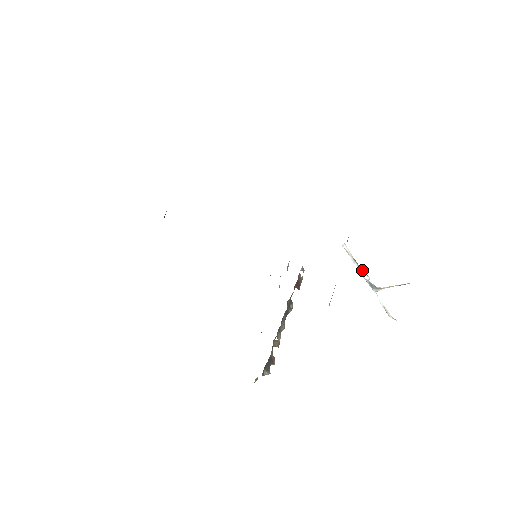
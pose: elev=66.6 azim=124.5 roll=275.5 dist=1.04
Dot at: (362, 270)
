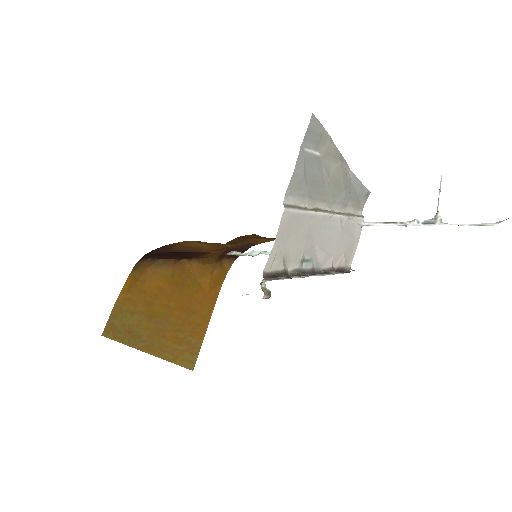
Dot at: (403, 223)
